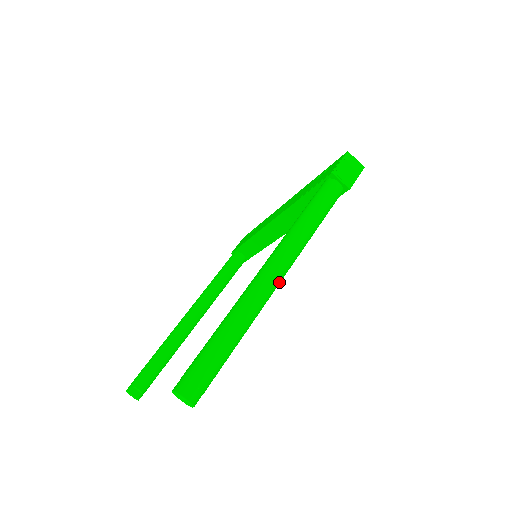
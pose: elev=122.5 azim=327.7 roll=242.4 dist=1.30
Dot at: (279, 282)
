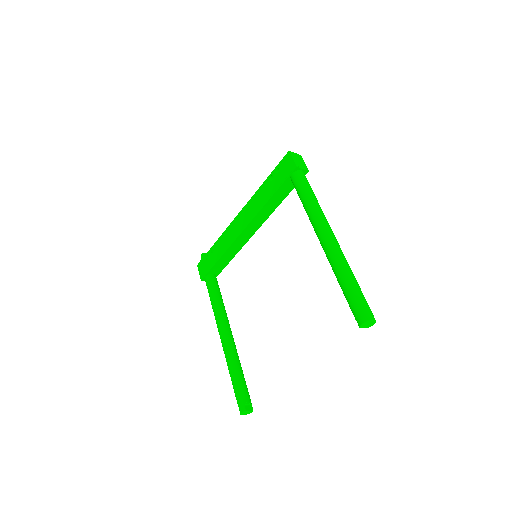
Dot at: occluded
